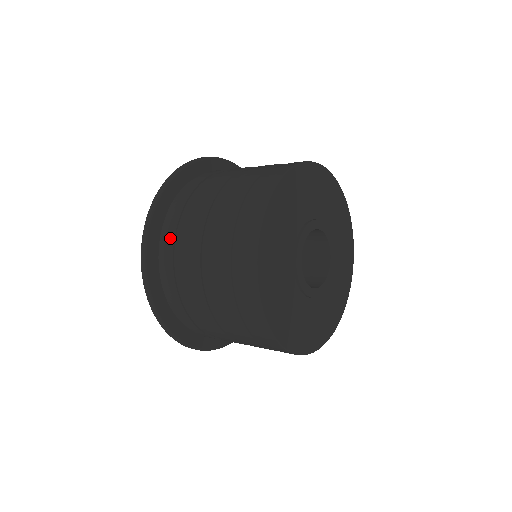
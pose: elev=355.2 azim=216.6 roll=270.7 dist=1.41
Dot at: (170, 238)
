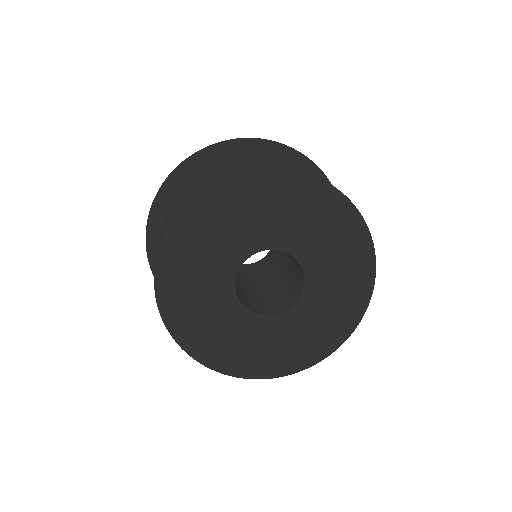
Dot at: occluded
